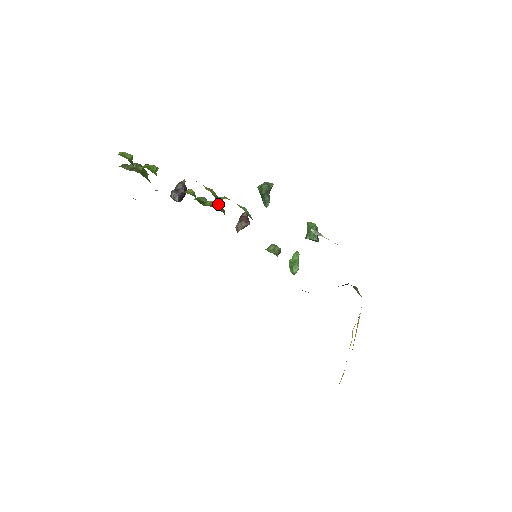
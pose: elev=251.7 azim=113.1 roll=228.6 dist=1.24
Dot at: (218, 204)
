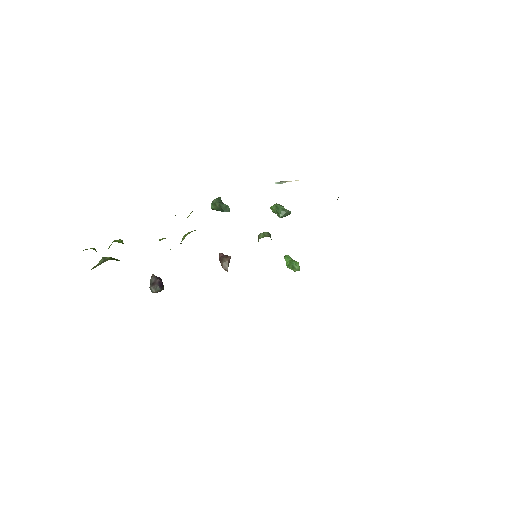
Dot at: (191, 231)
